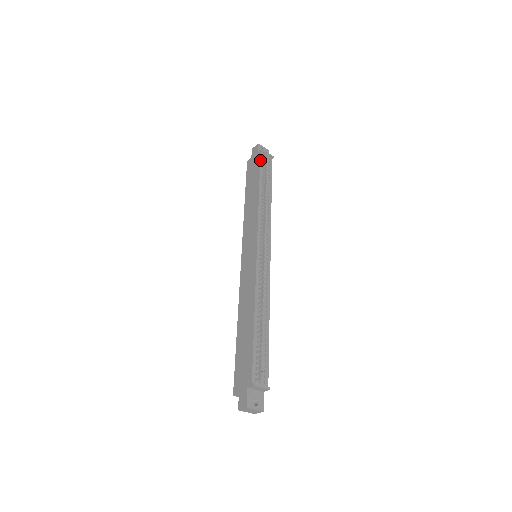
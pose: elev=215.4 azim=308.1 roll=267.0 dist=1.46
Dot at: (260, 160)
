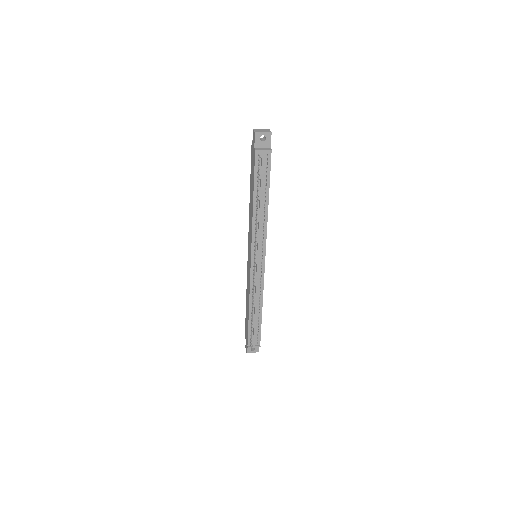
Dot at: (254, 164)
